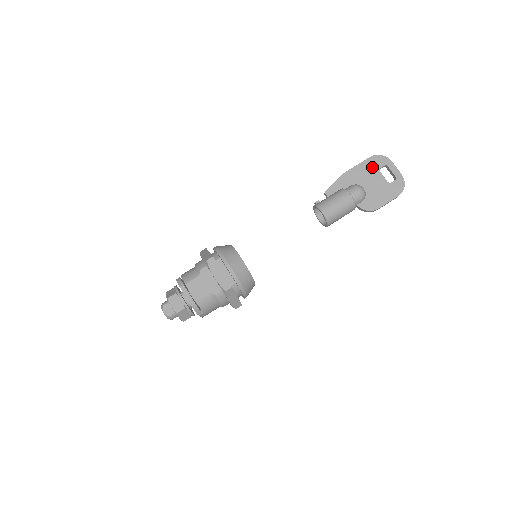
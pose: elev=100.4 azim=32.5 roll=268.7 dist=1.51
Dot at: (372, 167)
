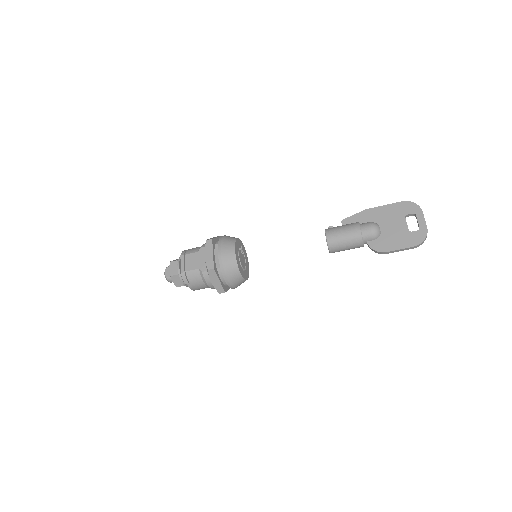
Dot at: (399, 211)
